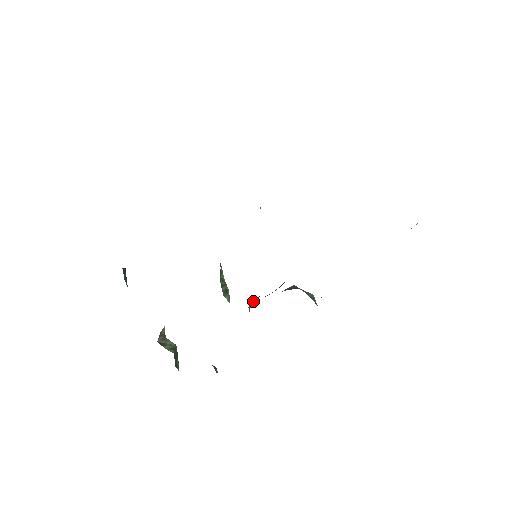
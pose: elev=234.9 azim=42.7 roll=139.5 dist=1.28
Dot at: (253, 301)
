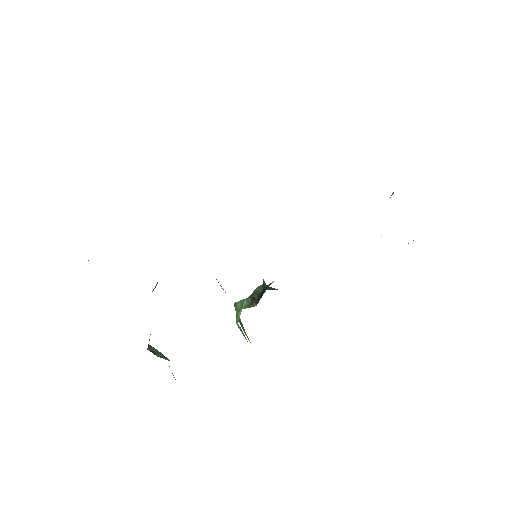
Dot at: (243, 301)
